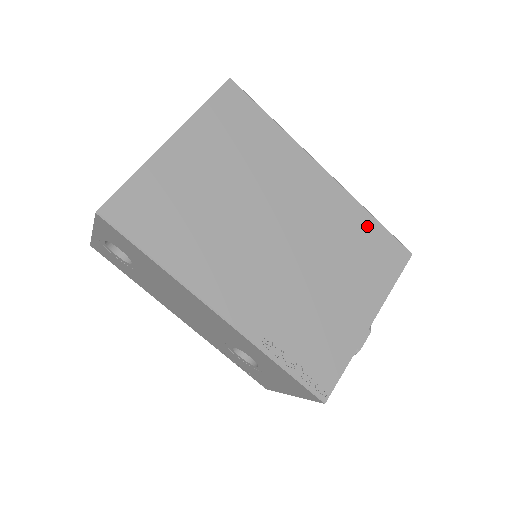
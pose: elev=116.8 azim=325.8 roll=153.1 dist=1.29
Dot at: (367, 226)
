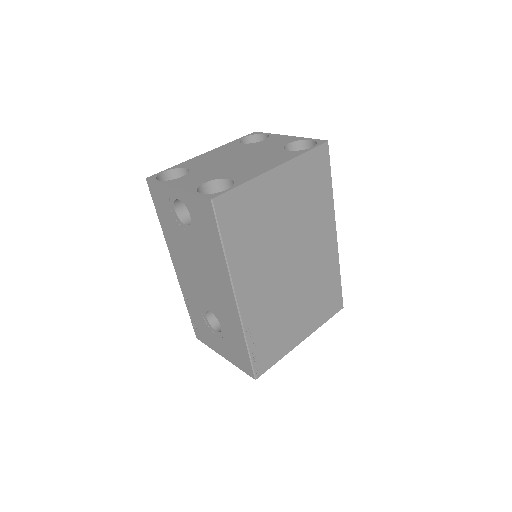
Dot at: (334, 280)
